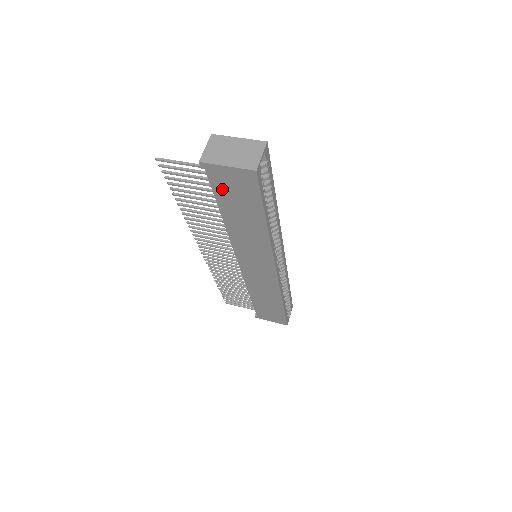
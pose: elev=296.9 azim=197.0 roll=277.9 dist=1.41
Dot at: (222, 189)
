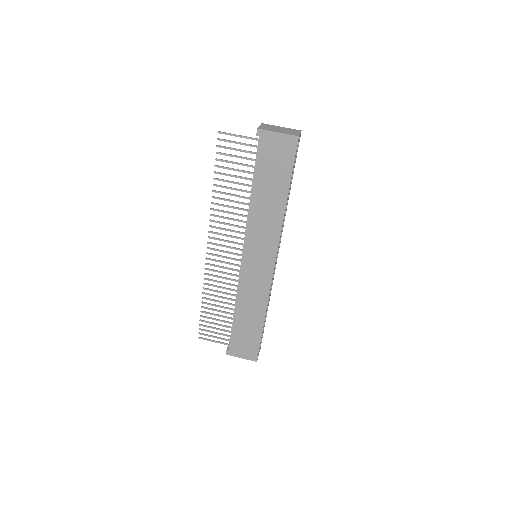
Dot at: (264, 158)
